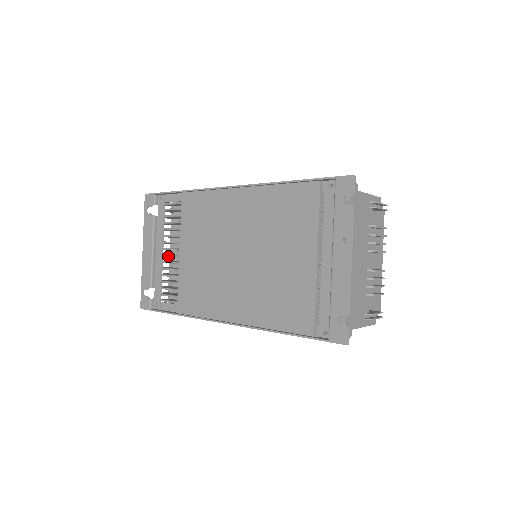
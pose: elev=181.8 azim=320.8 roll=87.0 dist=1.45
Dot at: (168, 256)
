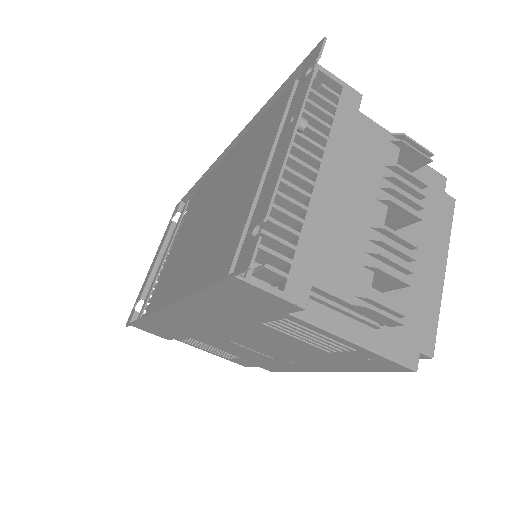
Dot at: occluded
